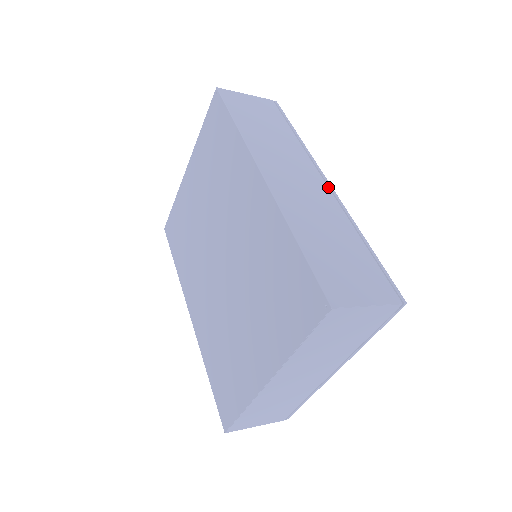
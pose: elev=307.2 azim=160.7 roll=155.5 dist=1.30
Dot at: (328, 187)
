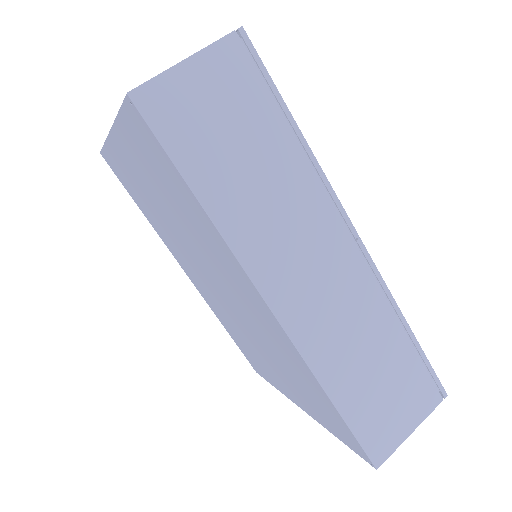
Dot at: (359, 251)
